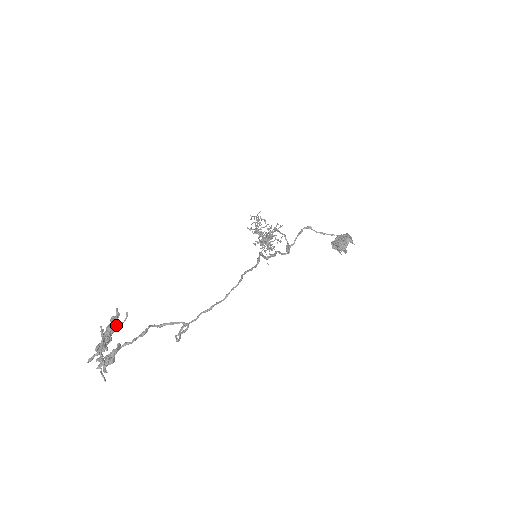
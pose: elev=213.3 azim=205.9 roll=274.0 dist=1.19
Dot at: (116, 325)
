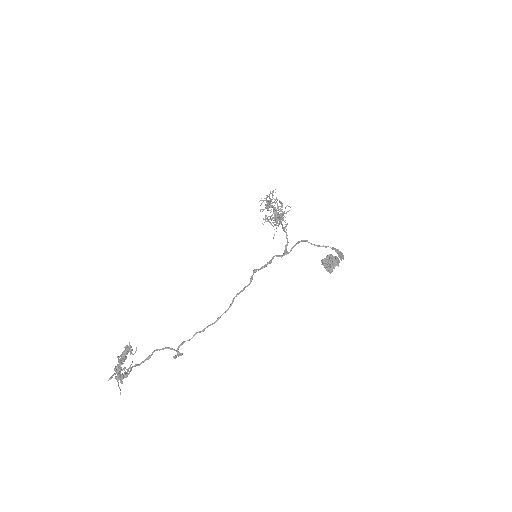
Dot at: (129, 351)
